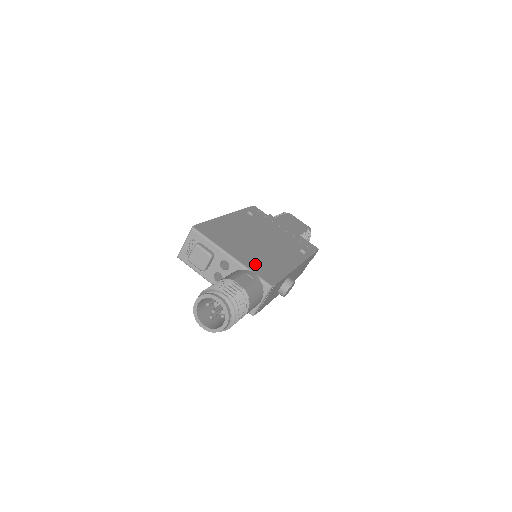
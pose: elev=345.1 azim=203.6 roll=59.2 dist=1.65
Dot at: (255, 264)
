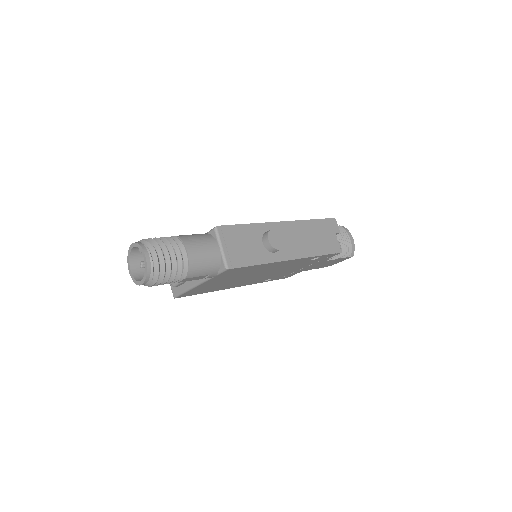
Dot at: occluded
